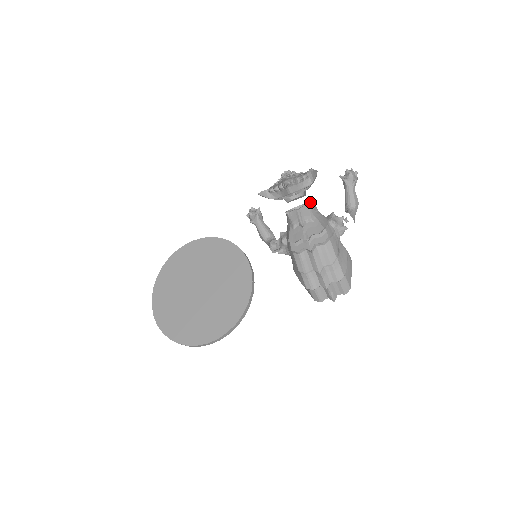
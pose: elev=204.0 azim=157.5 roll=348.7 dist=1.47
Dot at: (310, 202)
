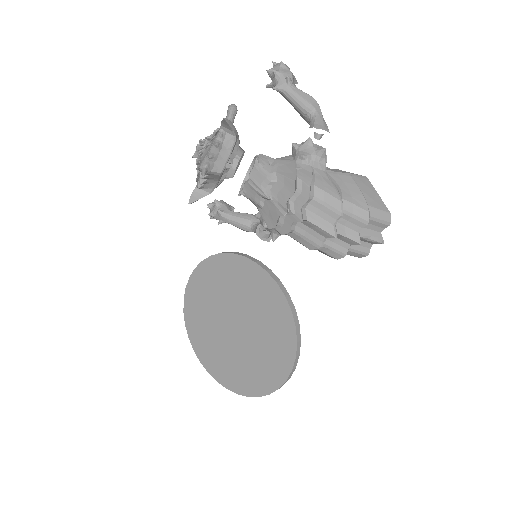
Dot at: occluded
